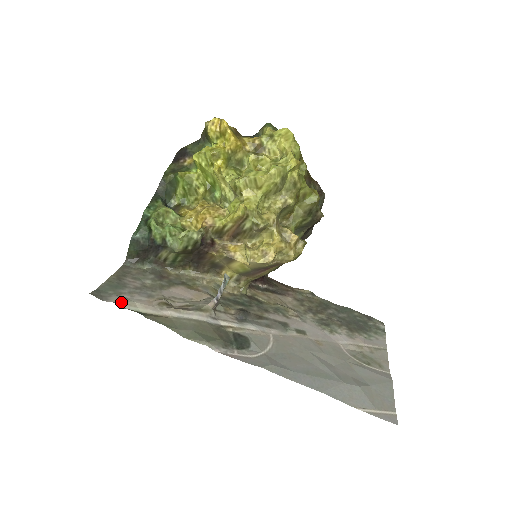
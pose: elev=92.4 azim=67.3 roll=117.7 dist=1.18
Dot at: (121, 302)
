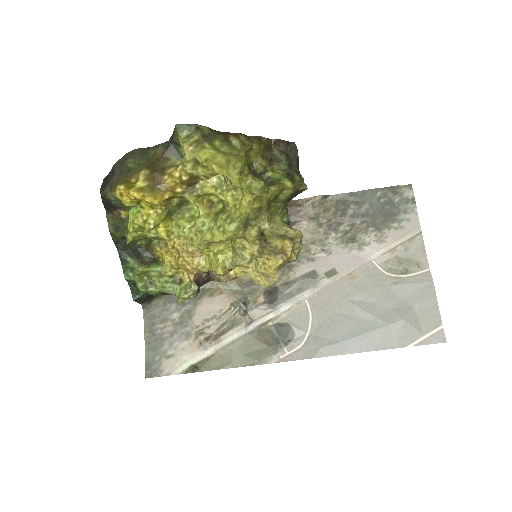
Dot at: (173, 367)
